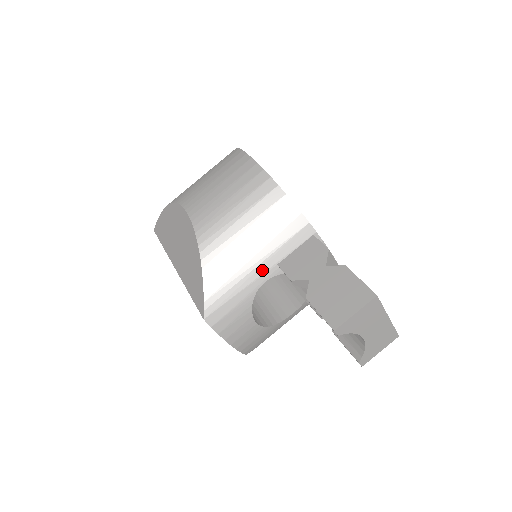
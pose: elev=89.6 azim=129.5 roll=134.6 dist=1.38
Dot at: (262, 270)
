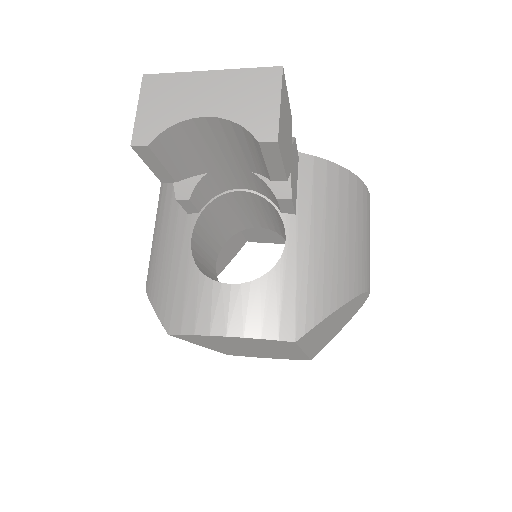
Dot at: (181, 234)
